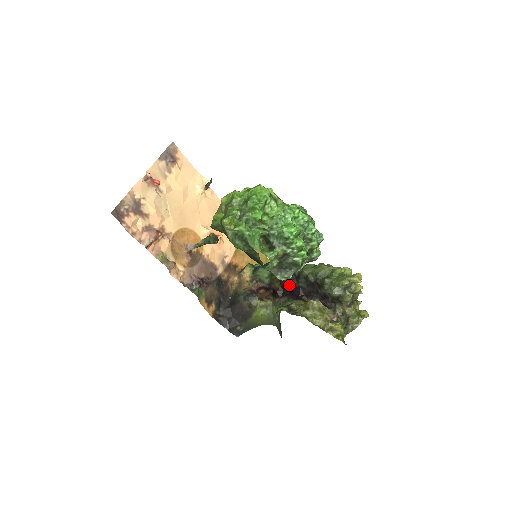
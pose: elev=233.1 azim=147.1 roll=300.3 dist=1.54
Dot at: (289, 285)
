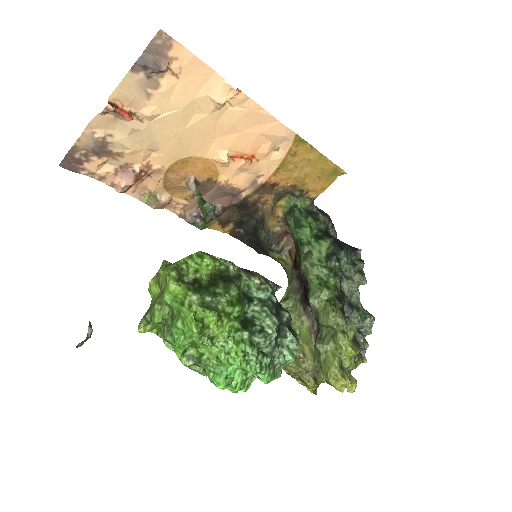
Dot at: (303, 281)
